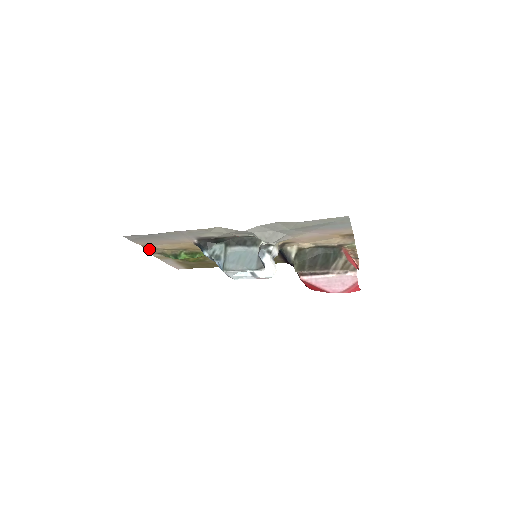
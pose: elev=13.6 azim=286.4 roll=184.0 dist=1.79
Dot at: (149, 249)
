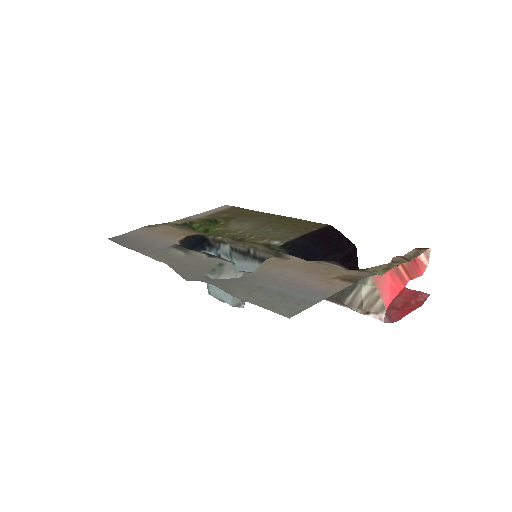
Dot at: (158, 224)
